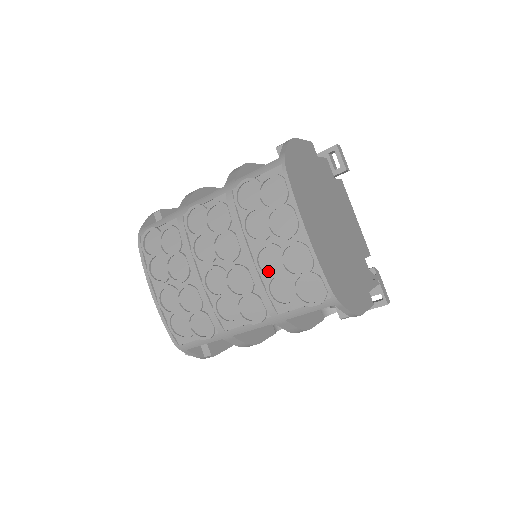
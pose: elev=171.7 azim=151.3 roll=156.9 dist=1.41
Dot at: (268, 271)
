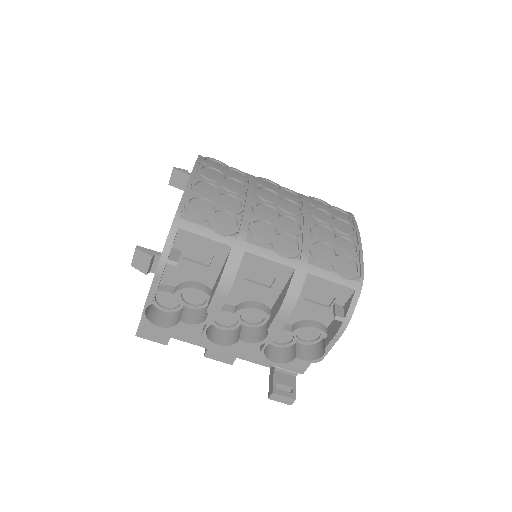
Dot at: (318, 236)
